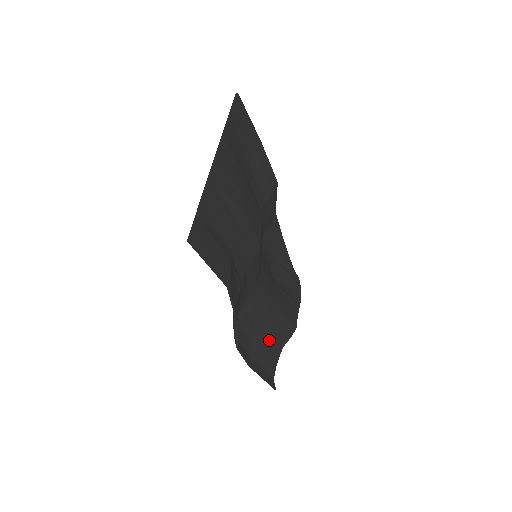
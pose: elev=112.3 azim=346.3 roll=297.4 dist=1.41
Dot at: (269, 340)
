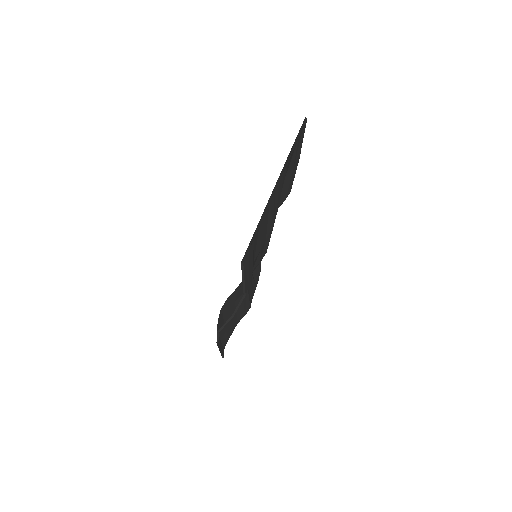
Dot at: (233, 320)
